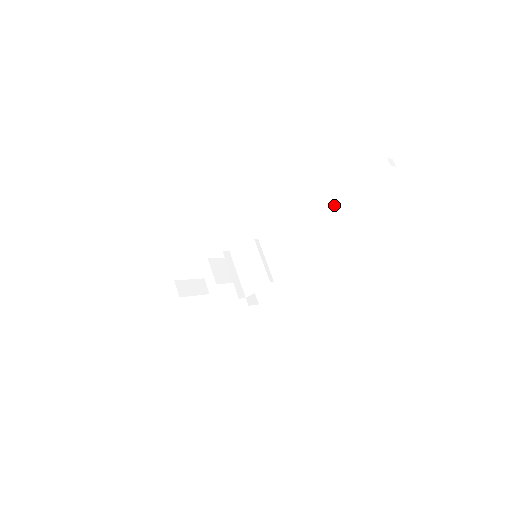
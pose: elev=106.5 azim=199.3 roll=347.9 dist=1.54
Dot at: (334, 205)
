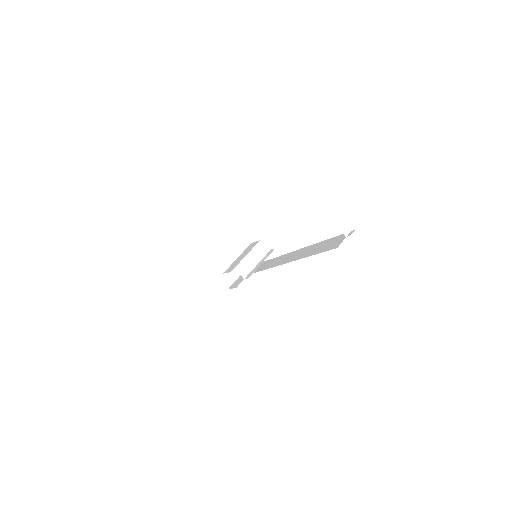
Dot at: (309, 249)
